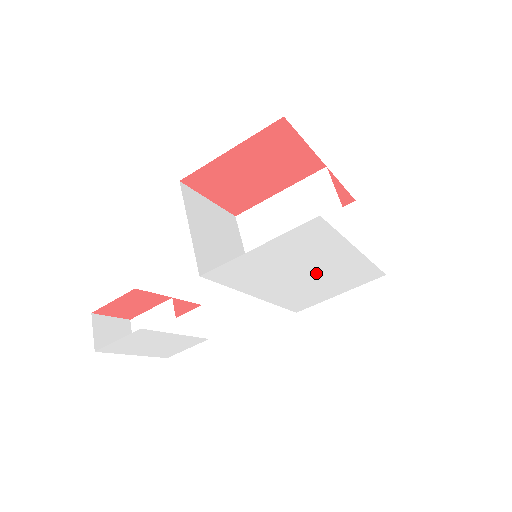
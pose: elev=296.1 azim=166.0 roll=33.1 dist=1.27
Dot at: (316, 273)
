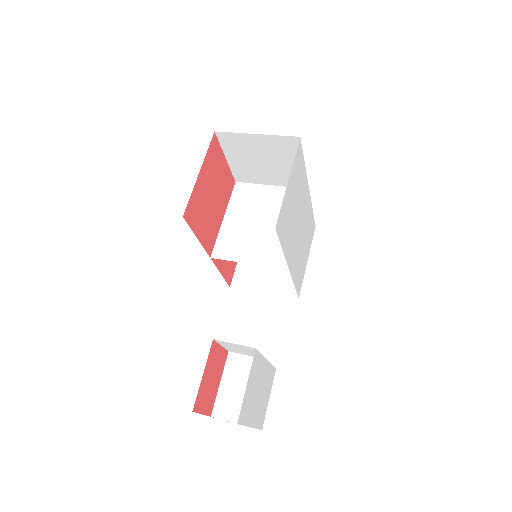
Dot at: (301, 224)
